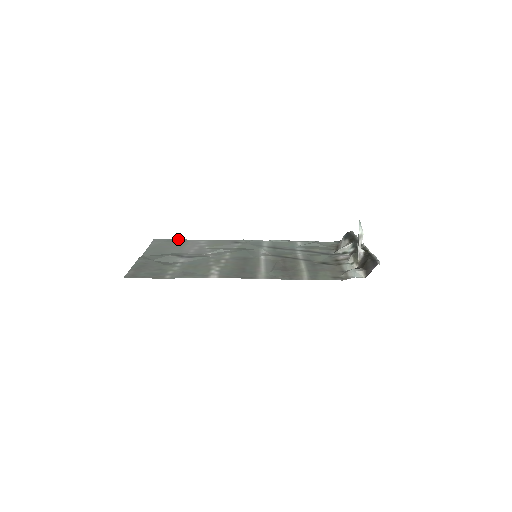
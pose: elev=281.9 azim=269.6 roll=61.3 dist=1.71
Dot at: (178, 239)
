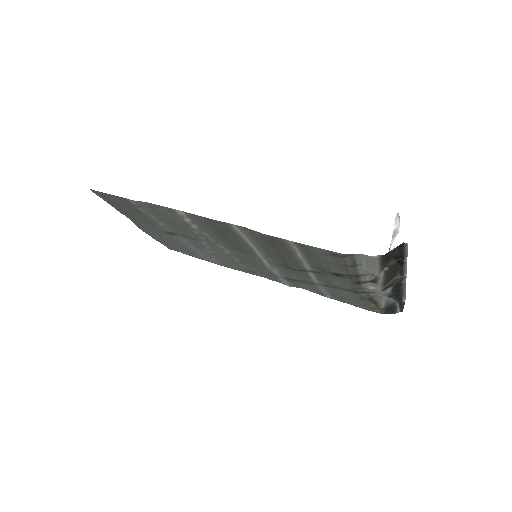
Dot at: (192, 256)
